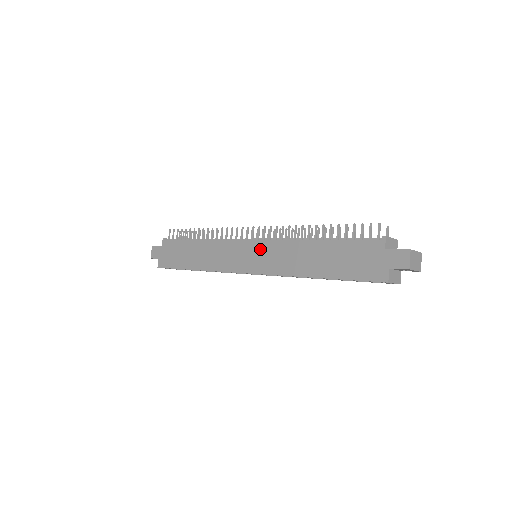
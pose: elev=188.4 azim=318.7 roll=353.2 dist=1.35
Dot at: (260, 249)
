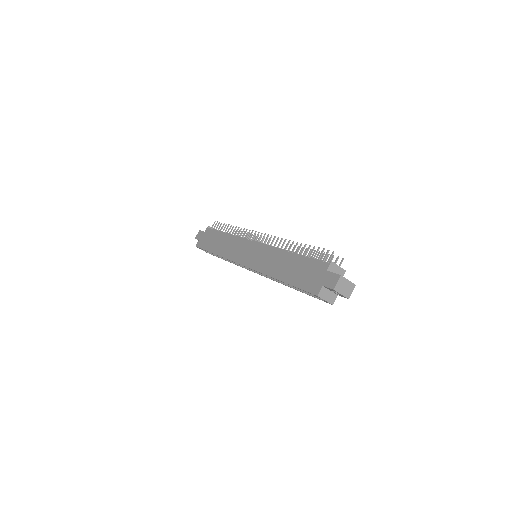
Dot at: (257, 250)
